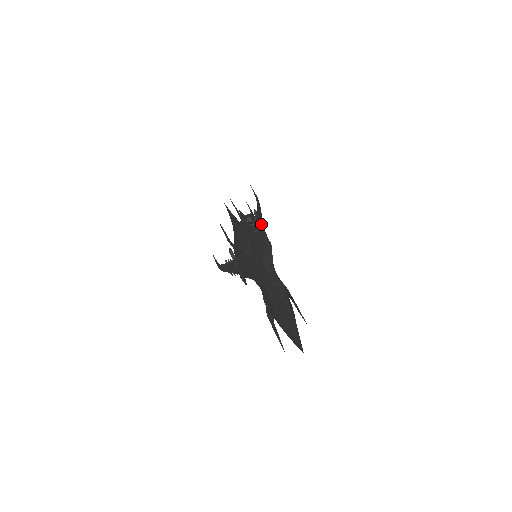
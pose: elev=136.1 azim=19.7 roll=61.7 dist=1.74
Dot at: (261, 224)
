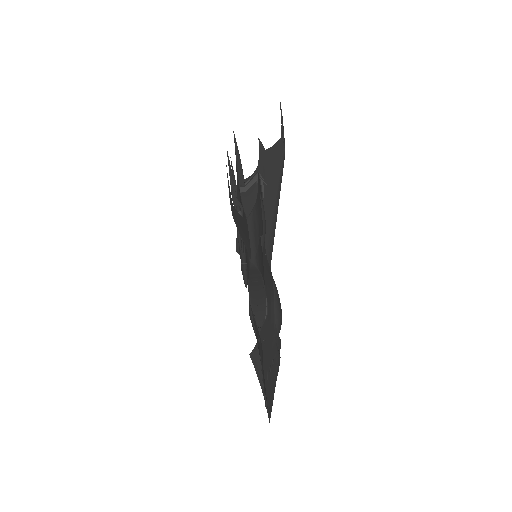
Dot at: (240, 246)
